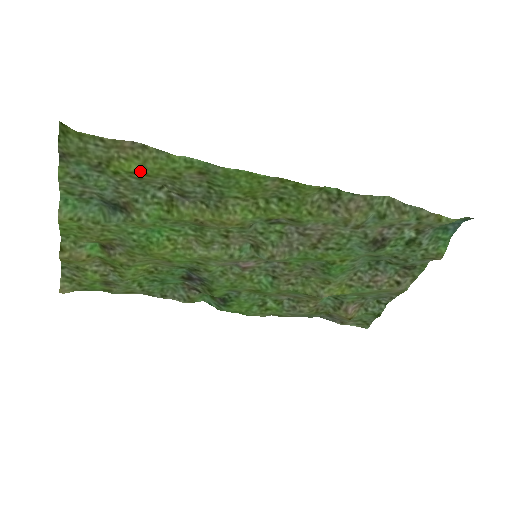
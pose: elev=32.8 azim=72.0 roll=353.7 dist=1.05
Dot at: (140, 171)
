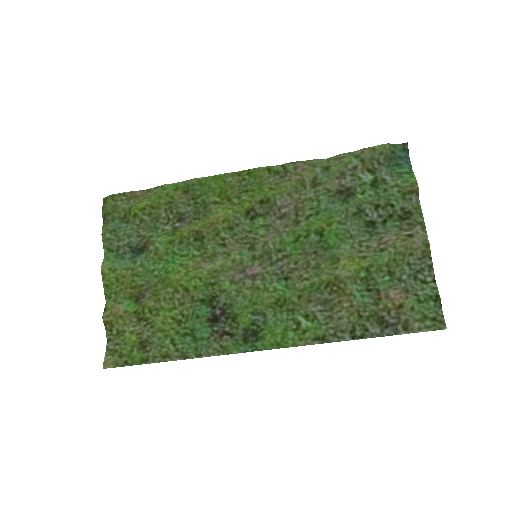
Dot at: (148, 205)
